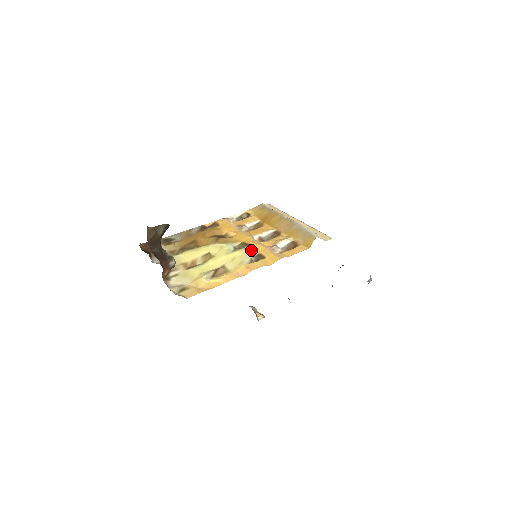
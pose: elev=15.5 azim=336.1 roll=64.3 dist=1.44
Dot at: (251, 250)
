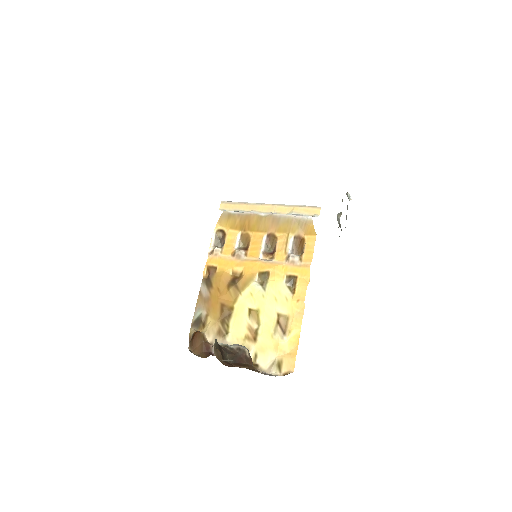
Dot at: (277, 277)
